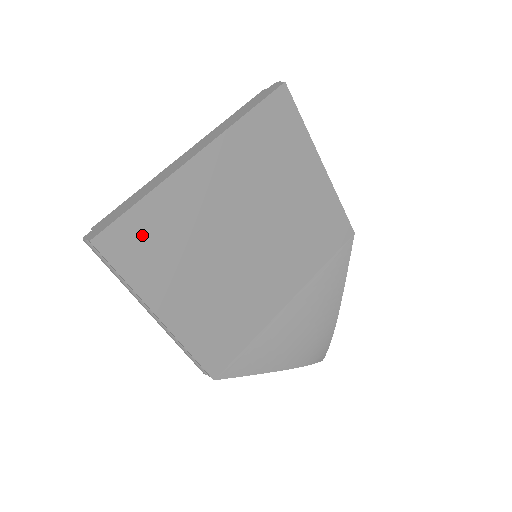
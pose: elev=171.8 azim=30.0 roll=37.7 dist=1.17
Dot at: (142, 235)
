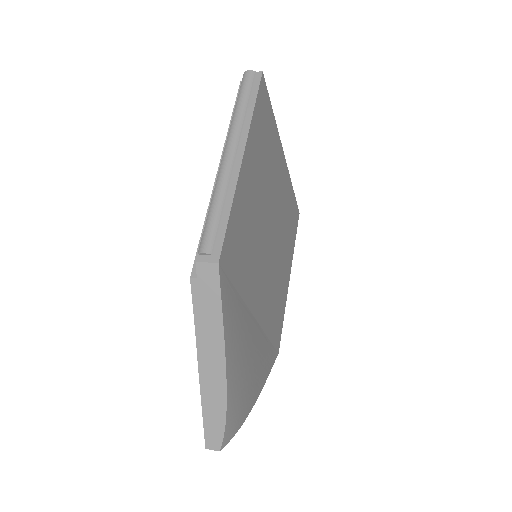
Dot at: (266, 120)
